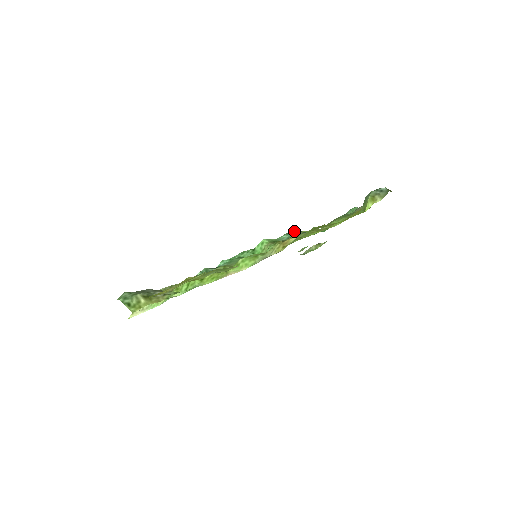
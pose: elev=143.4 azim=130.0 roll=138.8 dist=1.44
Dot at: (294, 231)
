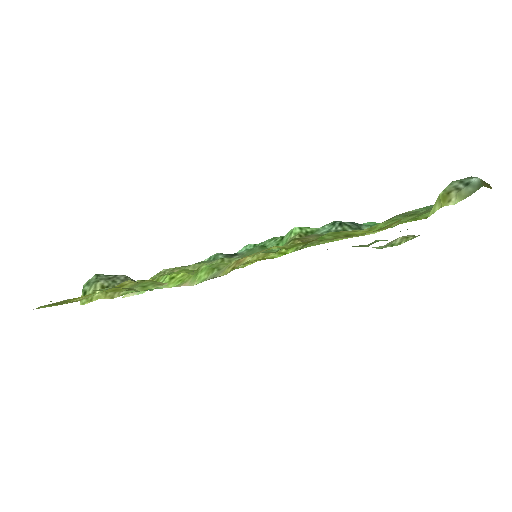
Dot at: (340, 222)
